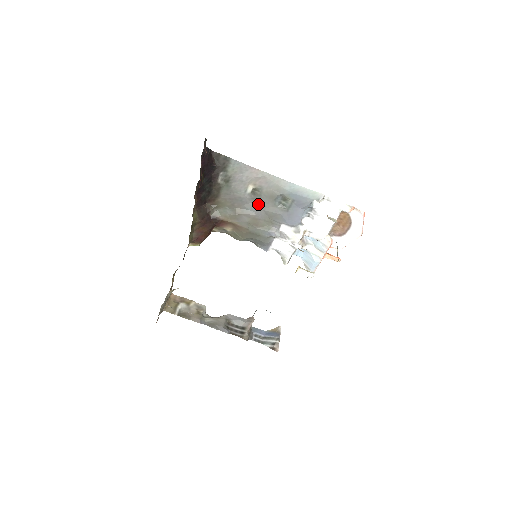
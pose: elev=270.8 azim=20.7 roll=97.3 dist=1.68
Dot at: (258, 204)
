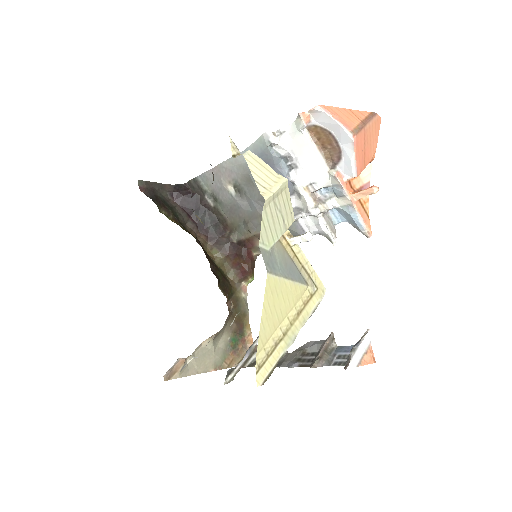
Dot at: (250, 198)
